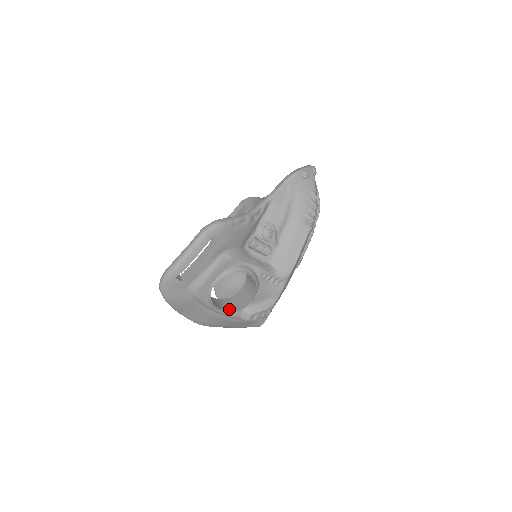
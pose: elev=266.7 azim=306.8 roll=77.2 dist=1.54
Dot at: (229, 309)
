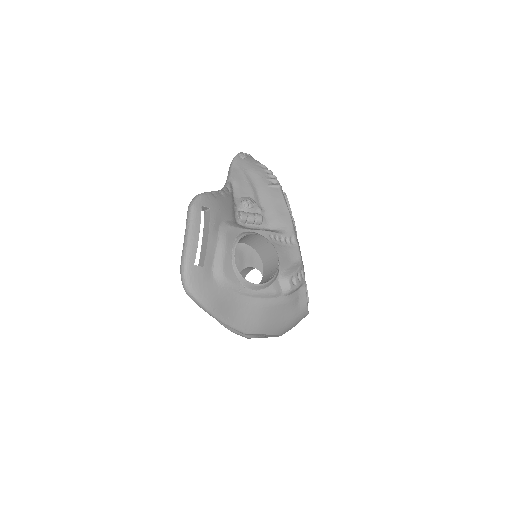
Dot at: (265, 282)
